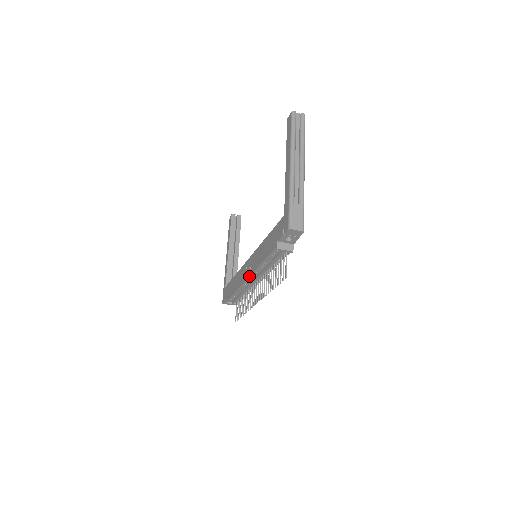
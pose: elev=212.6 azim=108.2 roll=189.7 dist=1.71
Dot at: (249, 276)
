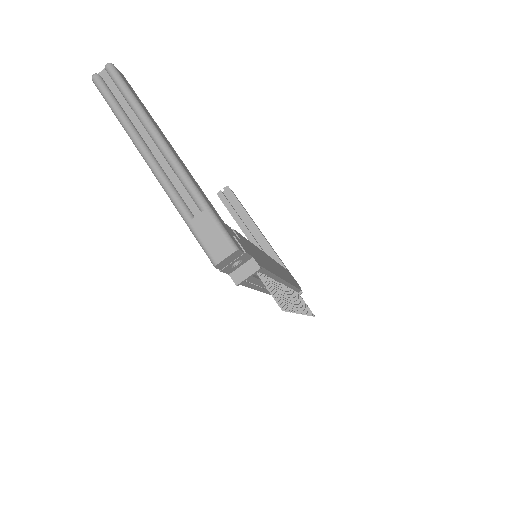
Dot at: occluded
